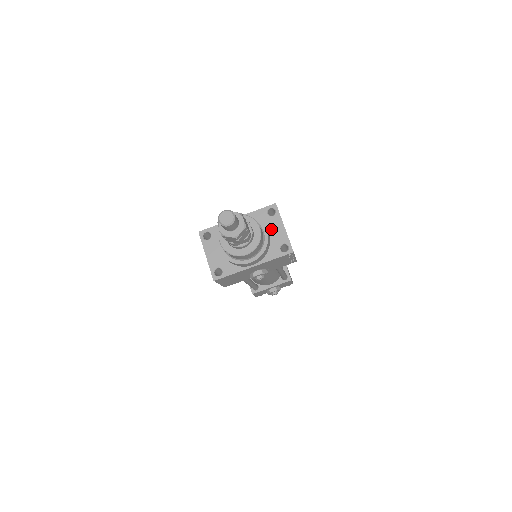
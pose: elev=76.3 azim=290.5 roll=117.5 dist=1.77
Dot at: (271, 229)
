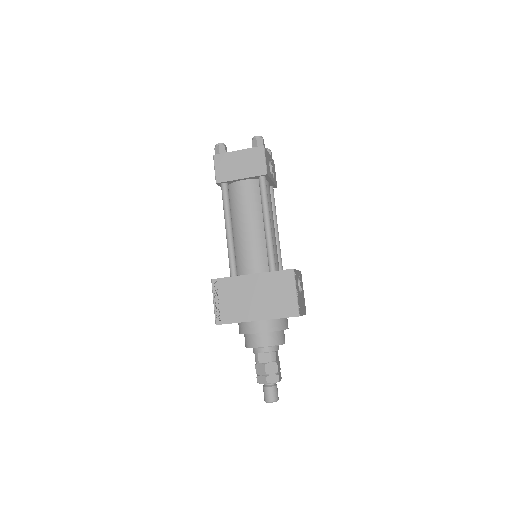
Dot at: occluded
